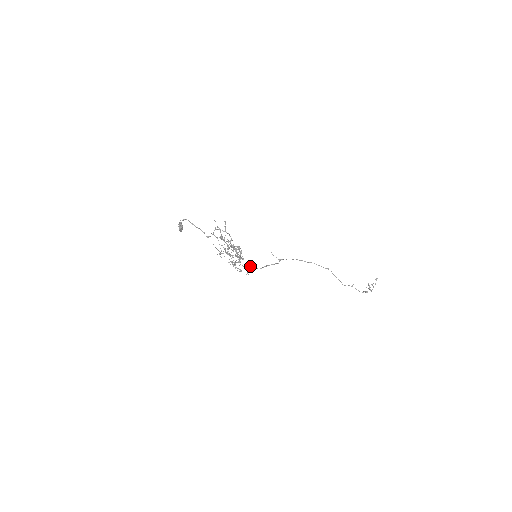
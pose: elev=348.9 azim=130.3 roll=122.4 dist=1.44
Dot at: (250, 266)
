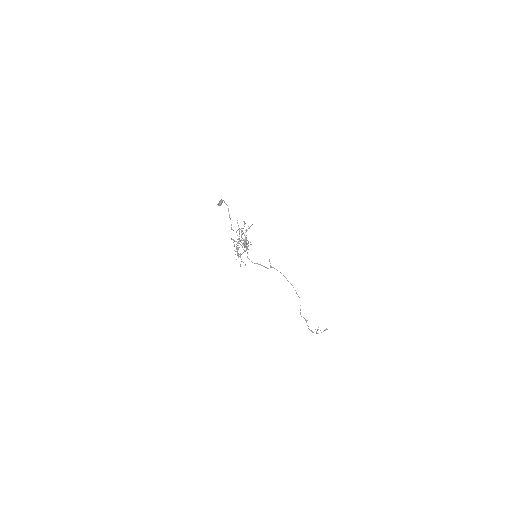
Dot at: occluded
